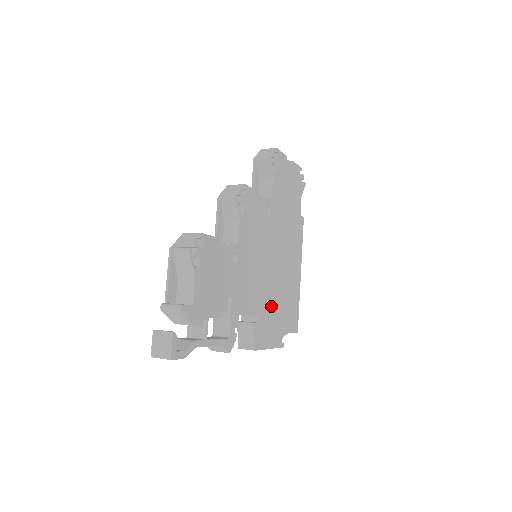
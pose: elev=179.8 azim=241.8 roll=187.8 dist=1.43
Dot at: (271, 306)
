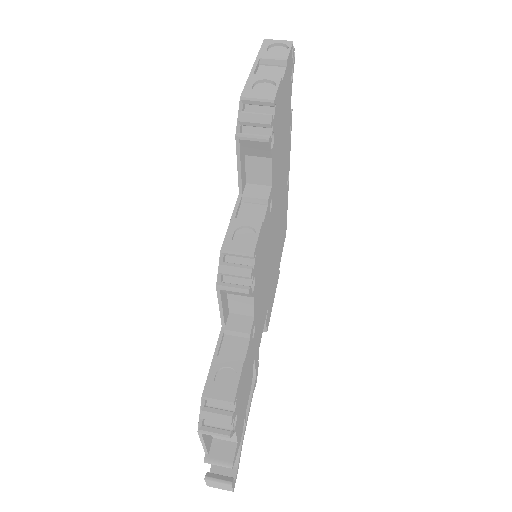
Dot at: (273, 275)
